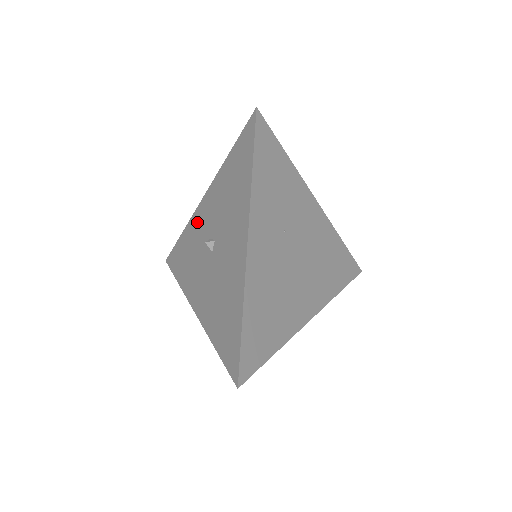
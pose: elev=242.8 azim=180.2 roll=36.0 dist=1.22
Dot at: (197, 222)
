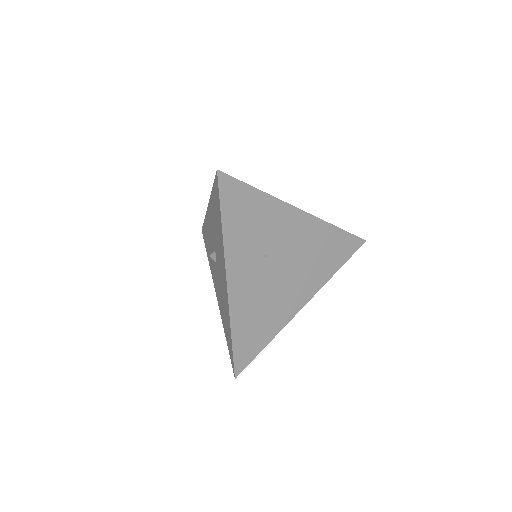
Dot at: (208, 224)
